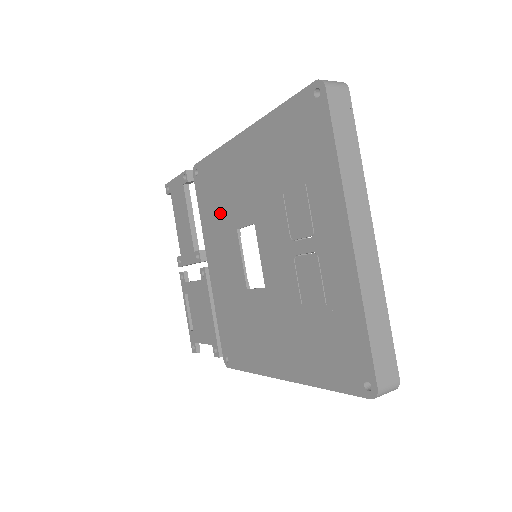
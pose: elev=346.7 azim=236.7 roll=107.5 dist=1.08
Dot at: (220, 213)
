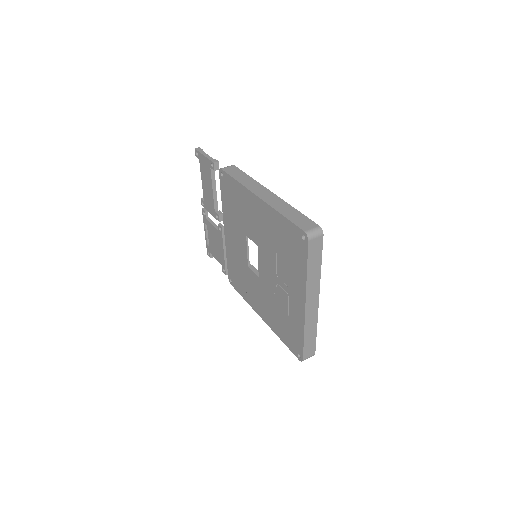
Dot at: (236, 216)
